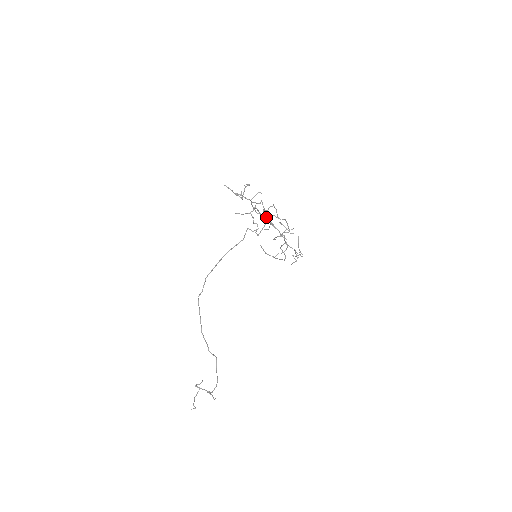
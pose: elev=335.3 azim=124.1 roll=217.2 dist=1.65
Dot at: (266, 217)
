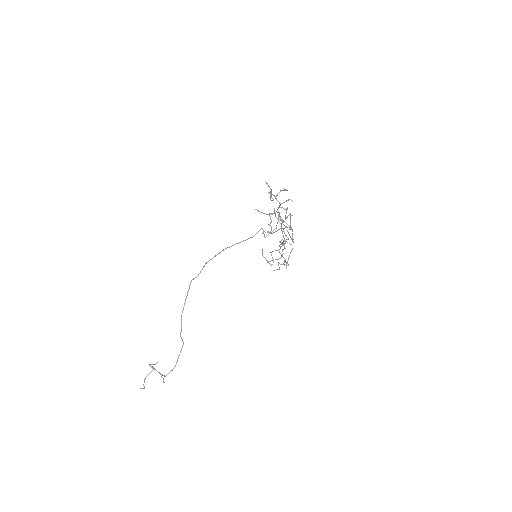
Dot at: occluded
